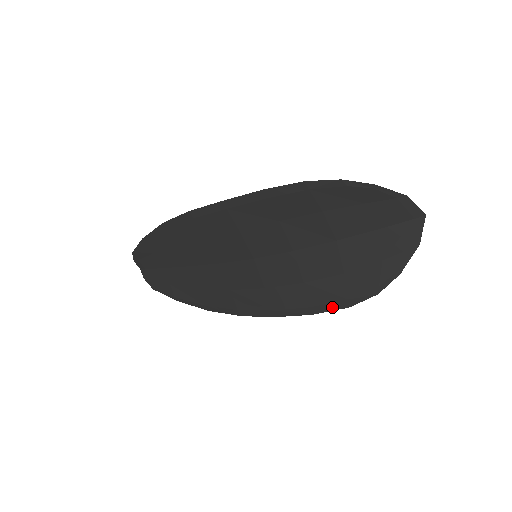
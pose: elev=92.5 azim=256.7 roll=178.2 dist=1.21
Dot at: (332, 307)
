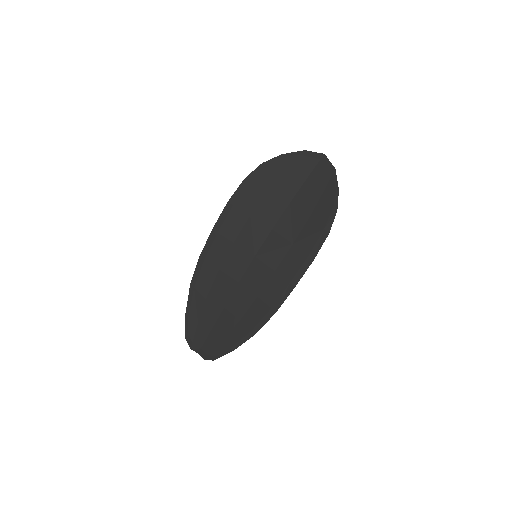
Dot at: (320, 243)
